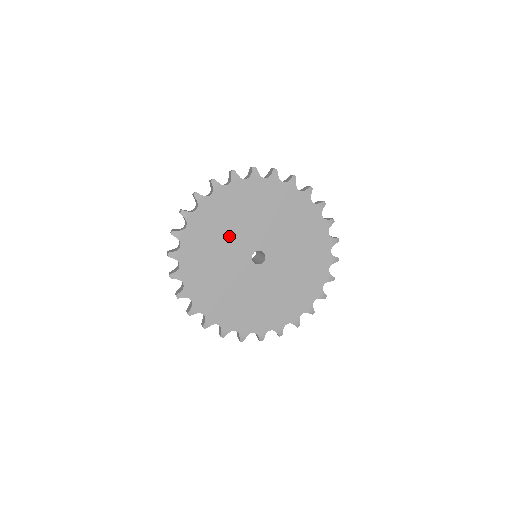
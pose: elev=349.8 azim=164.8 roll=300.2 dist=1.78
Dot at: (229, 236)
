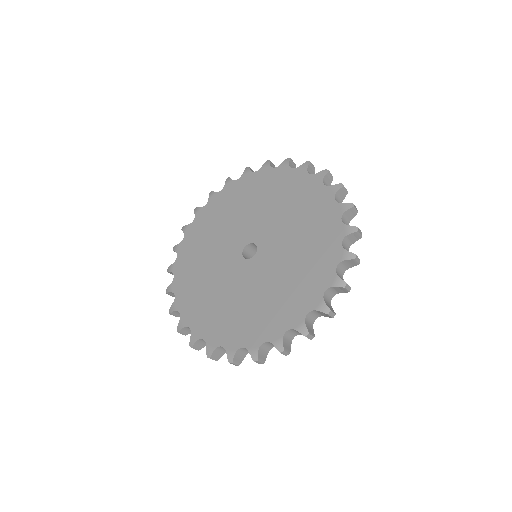
Dot at: (252, 211)
